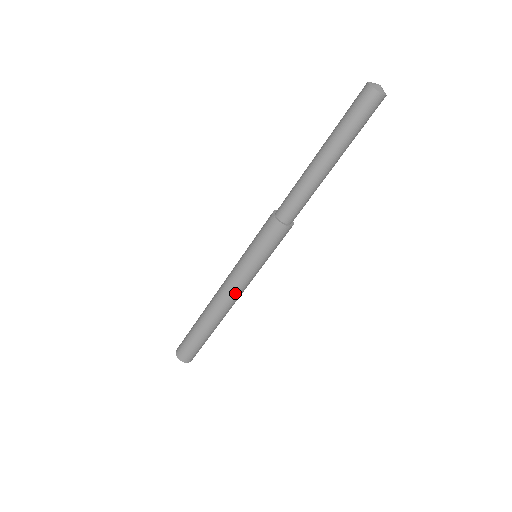
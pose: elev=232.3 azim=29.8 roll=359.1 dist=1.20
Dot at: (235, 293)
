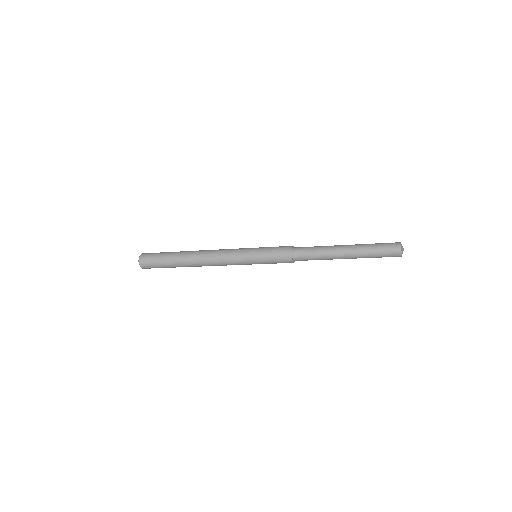
Dot at: (222, 261)
